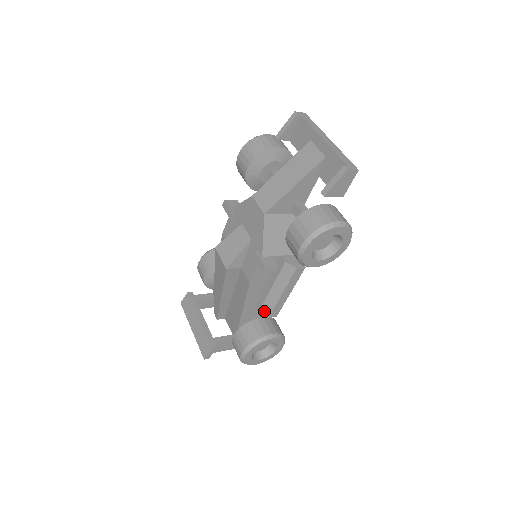
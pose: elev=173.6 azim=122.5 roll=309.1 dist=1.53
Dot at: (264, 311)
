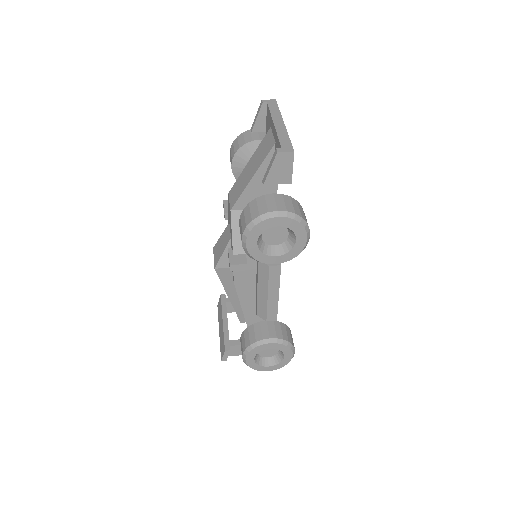
Dot at: (261, 313)
